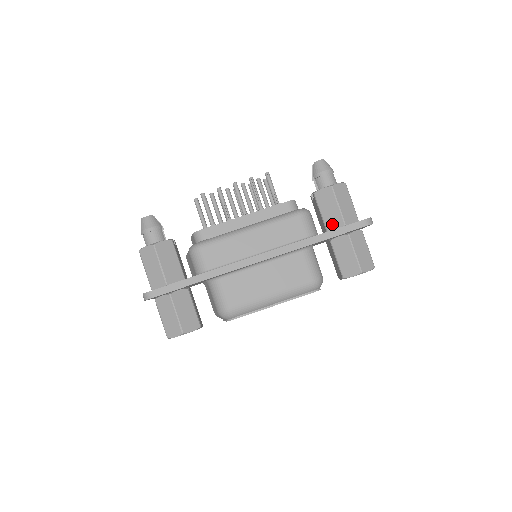
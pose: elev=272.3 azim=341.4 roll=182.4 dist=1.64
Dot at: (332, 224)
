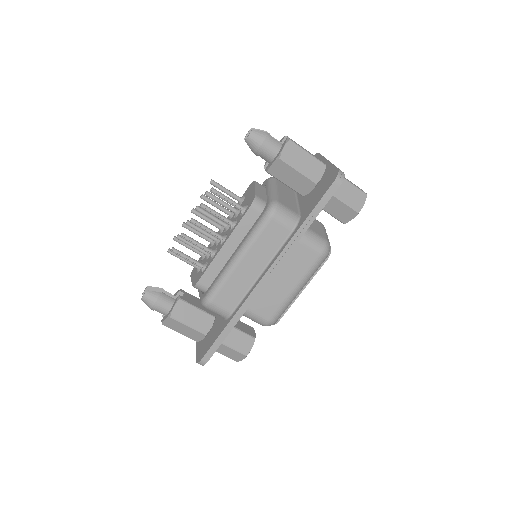
Dot at: (304, 189)
